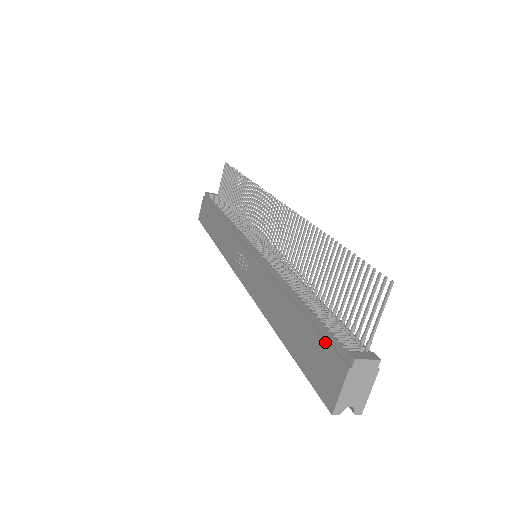
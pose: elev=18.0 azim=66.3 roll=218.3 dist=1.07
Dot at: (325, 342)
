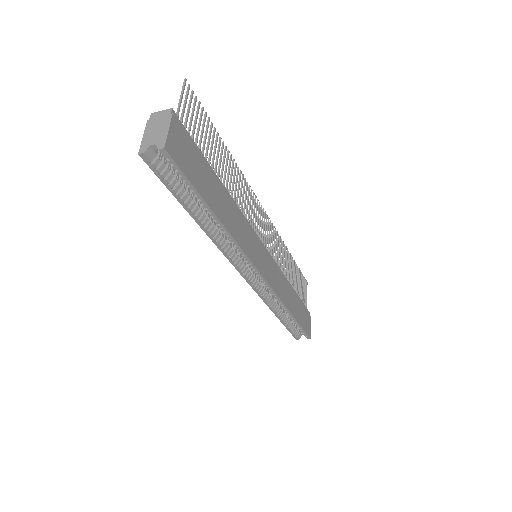
Dot at: occluded
